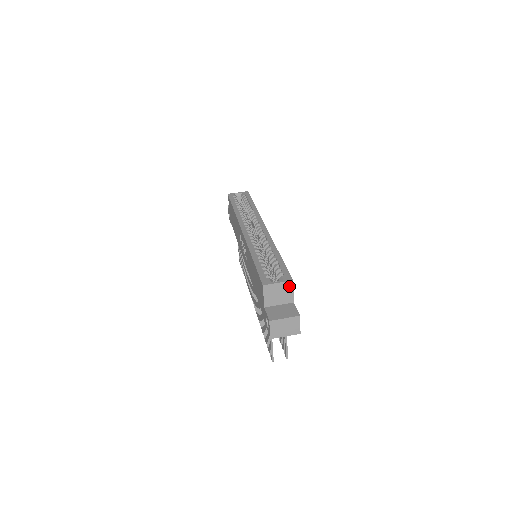
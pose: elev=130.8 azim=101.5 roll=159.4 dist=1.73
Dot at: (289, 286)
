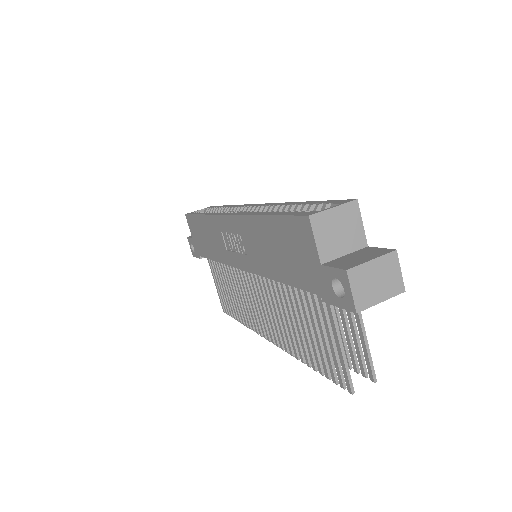
Dot at: (353, 212)
